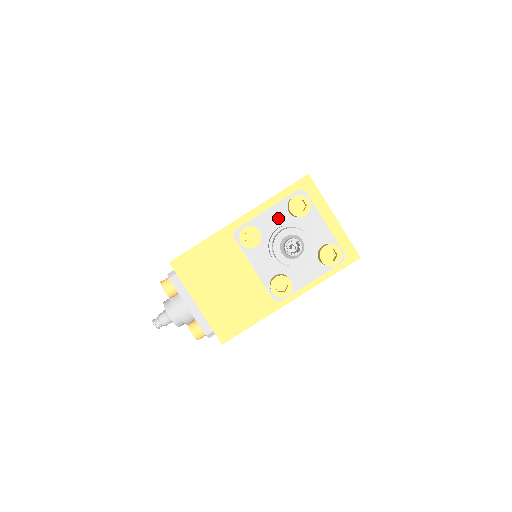
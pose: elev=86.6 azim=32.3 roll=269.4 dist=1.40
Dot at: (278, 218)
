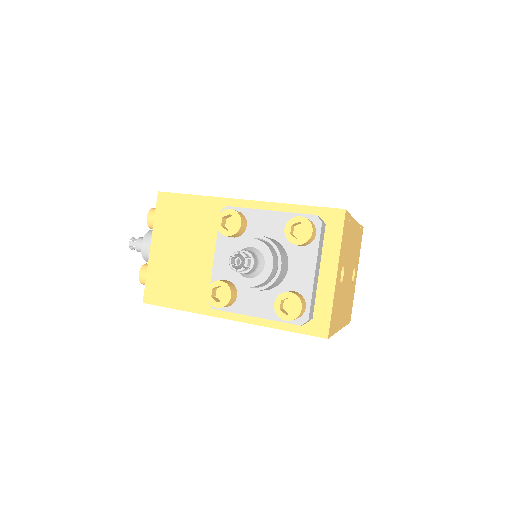
Dot at: (274, 227)
